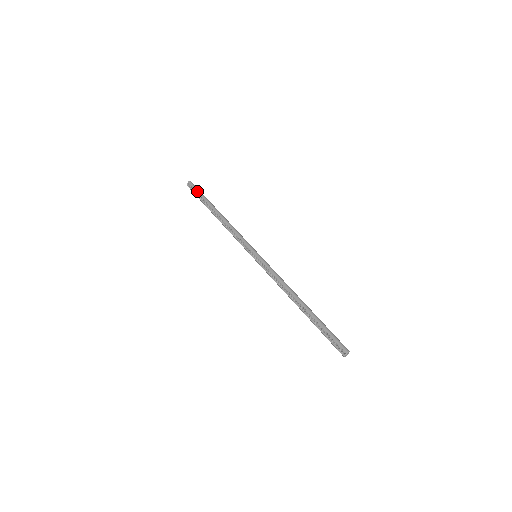
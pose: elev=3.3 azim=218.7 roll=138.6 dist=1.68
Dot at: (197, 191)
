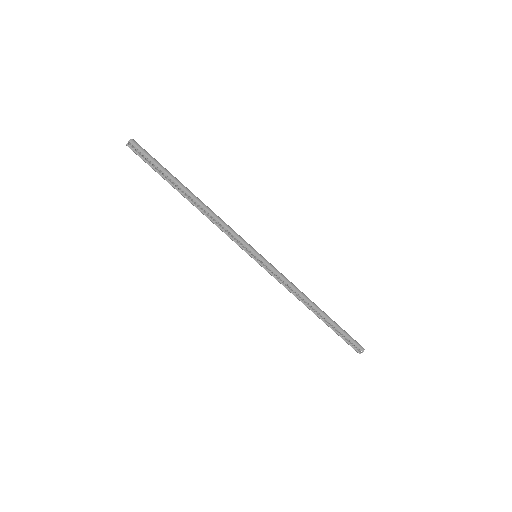
Dot at: (150, 159)
